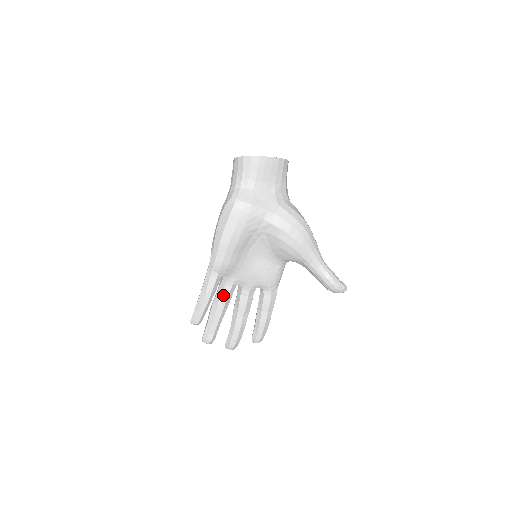
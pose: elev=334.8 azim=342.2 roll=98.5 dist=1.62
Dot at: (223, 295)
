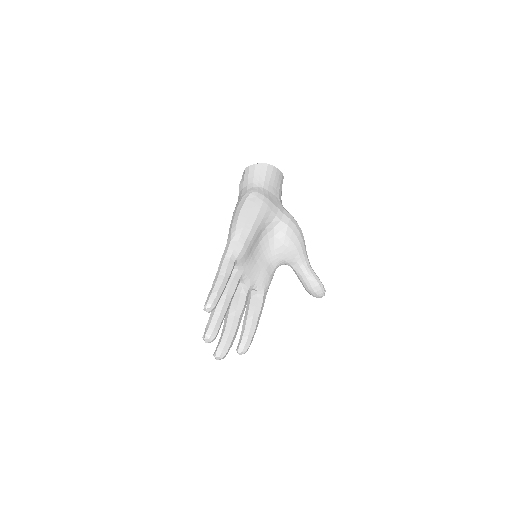
Dot at: (232, 286)
